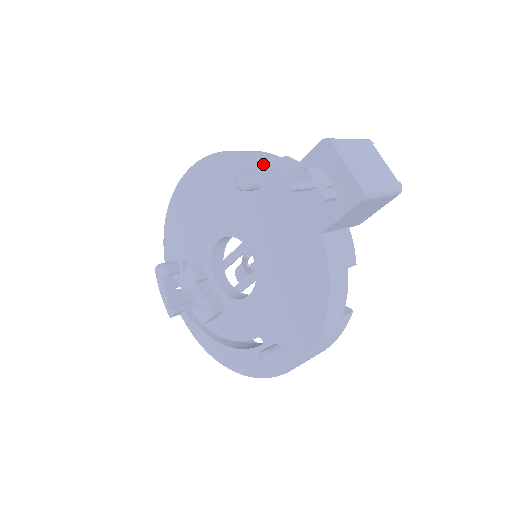
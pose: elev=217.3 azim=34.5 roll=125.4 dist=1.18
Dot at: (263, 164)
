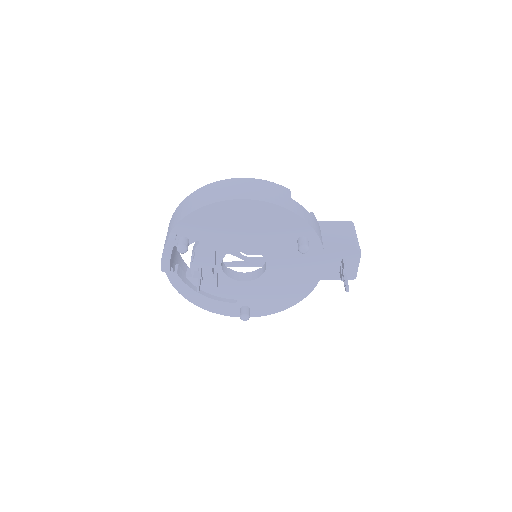
Dot at: (316, 237)
